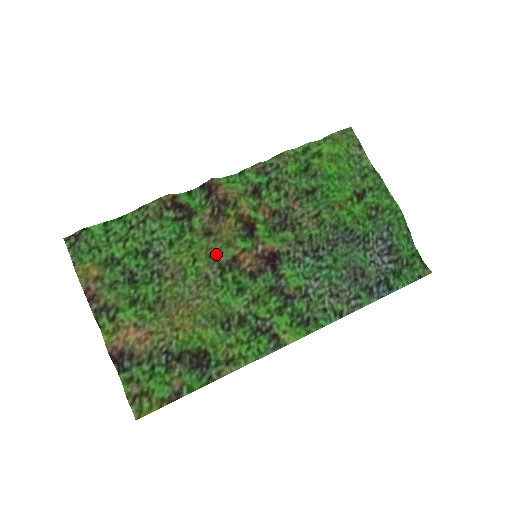
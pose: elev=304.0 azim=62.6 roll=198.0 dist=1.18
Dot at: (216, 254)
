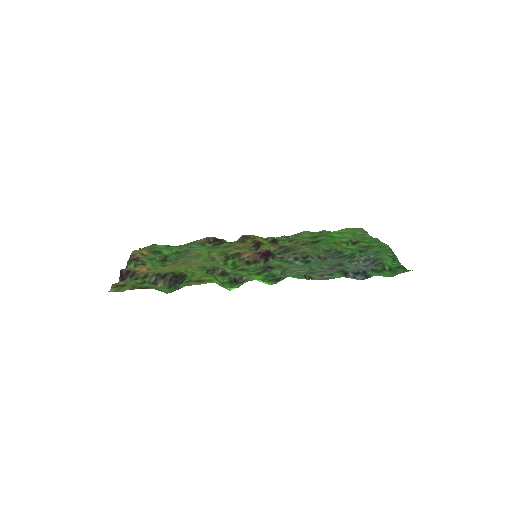
Dot at: (227, 251)
